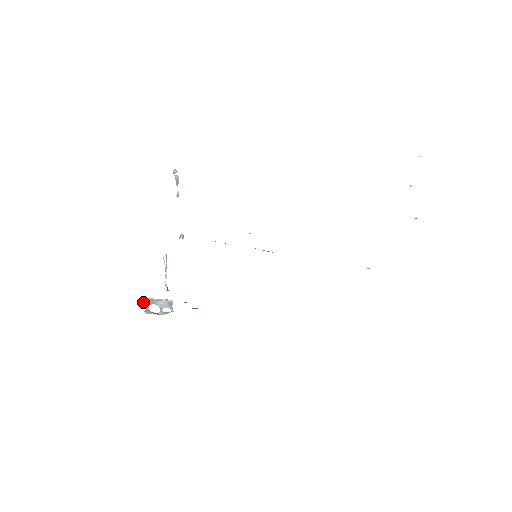
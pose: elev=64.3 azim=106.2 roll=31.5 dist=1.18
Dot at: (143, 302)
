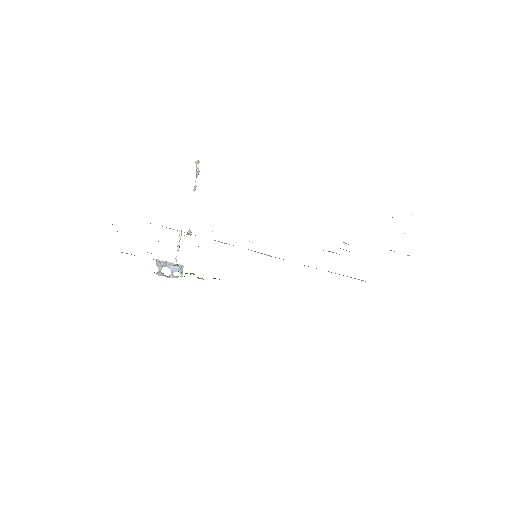
Dot at: (157, 264)
